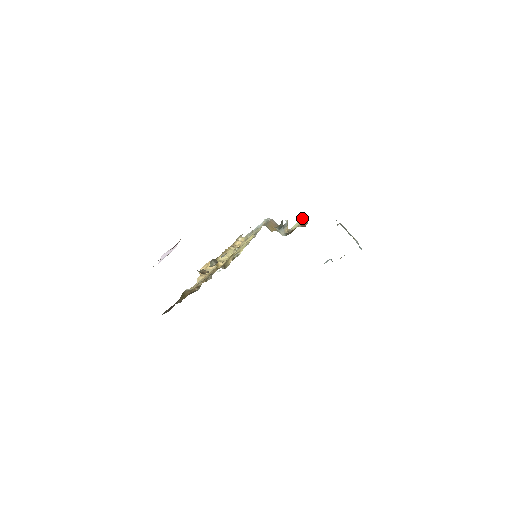
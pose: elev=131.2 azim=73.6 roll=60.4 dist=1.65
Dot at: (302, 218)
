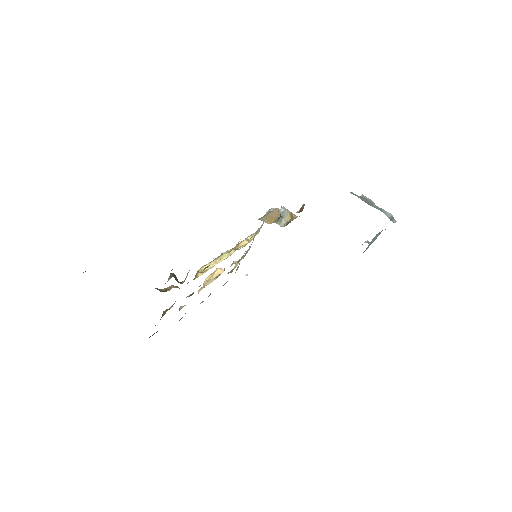
Dot at: occluded
